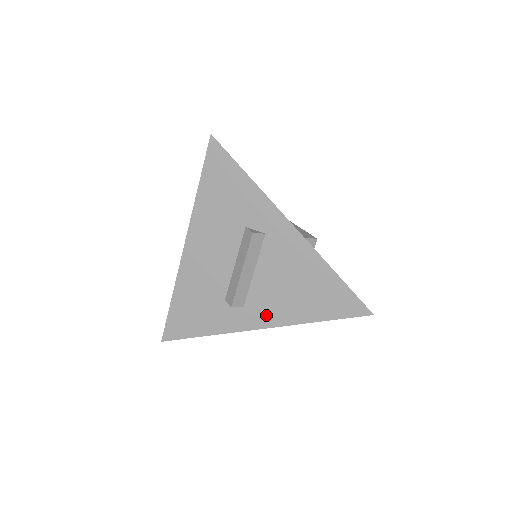
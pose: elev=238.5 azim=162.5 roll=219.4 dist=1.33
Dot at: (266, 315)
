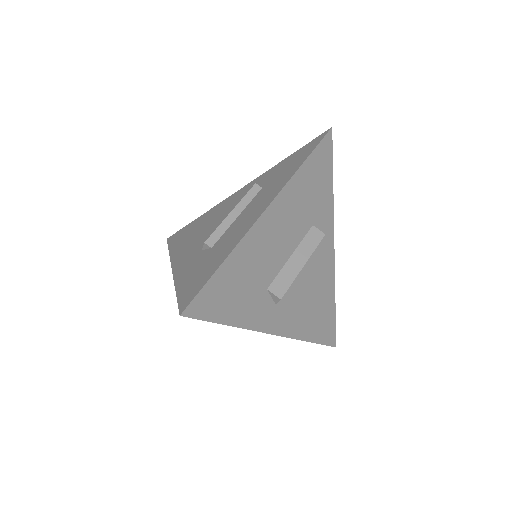
Dot at: (286, 321)
